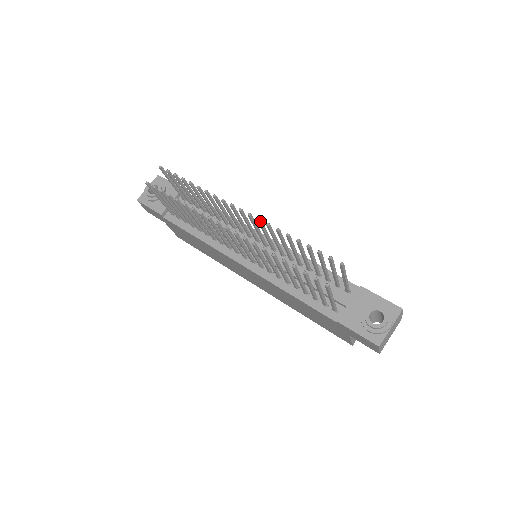
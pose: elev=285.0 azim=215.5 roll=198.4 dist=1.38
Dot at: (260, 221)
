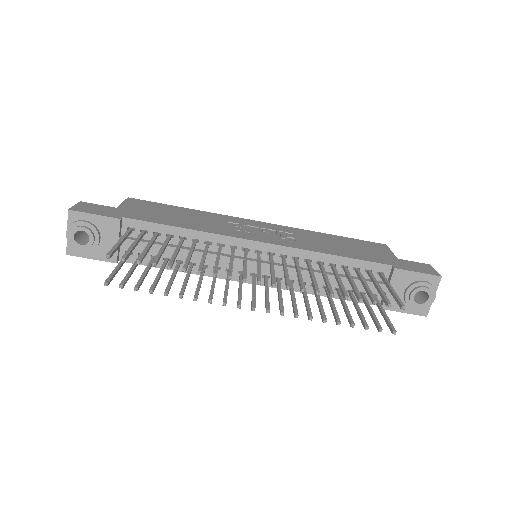
Dot at: (289, 287)
